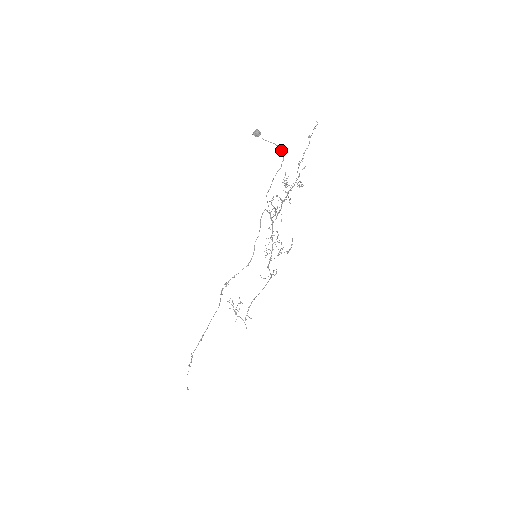
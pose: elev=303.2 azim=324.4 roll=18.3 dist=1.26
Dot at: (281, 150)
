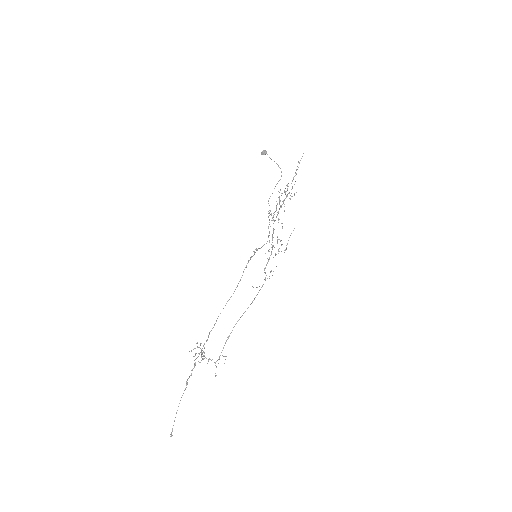
Dot at: (280, 168)
